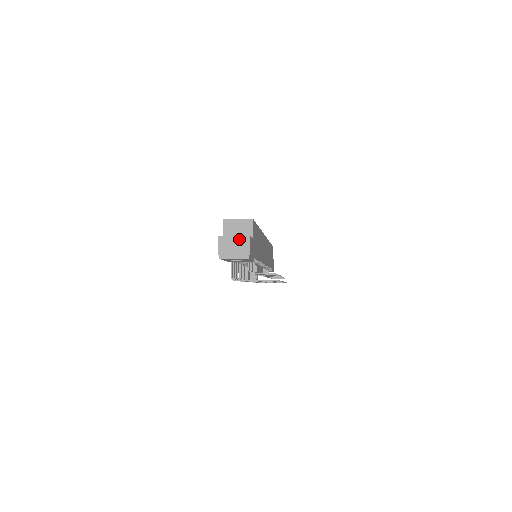
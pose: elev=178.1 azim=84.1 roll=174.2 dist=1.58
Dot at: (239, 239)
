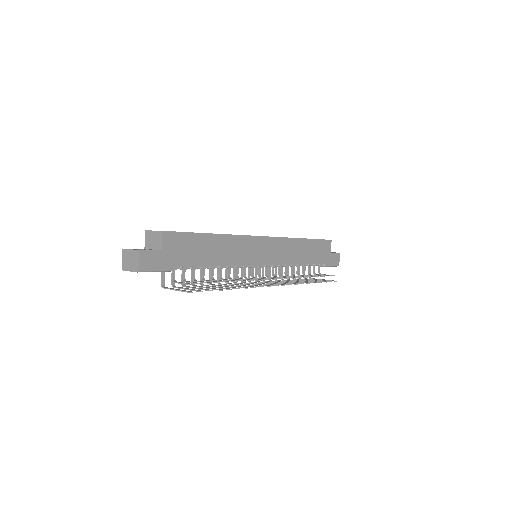
Dot at: (133, 252)
